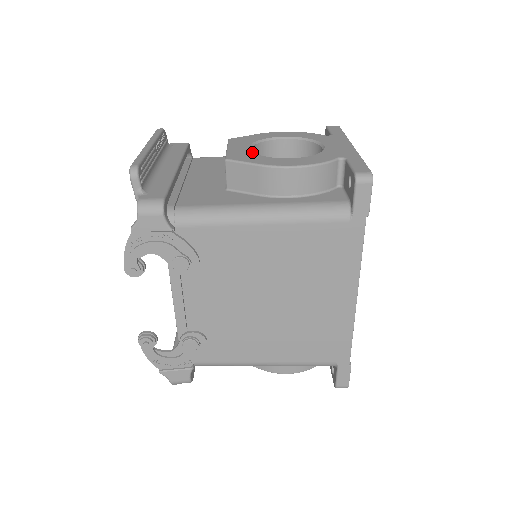
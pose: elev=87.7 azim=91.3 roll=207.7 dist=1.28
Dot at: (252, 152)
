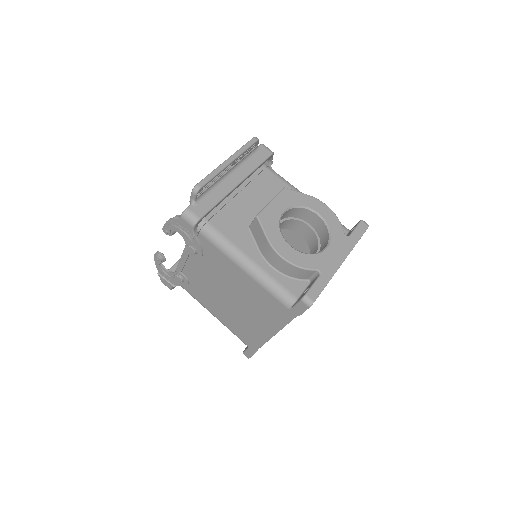
Dot at: (279, 220)
